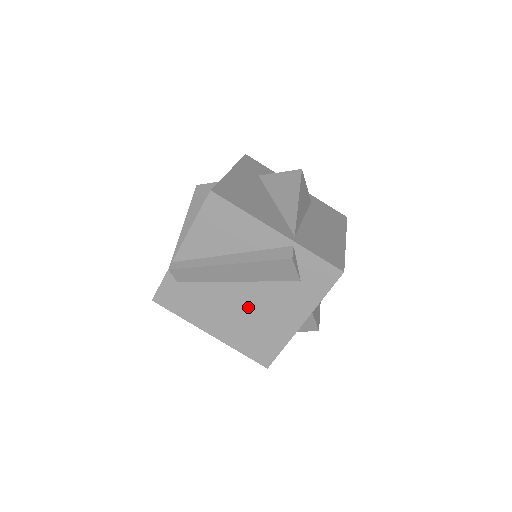
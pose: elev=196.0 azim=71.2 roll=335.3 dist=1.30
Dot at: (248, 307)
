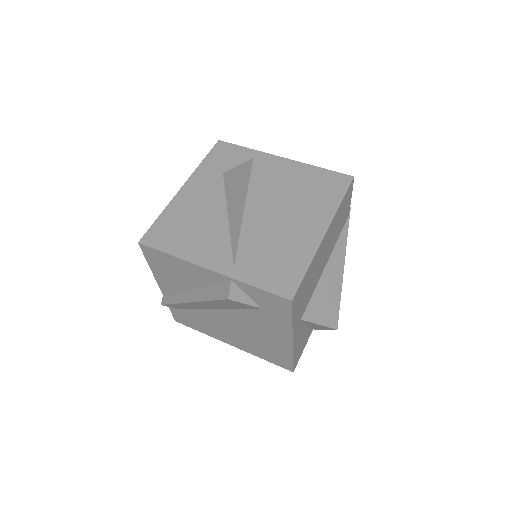
Dot at: (240, 327)
